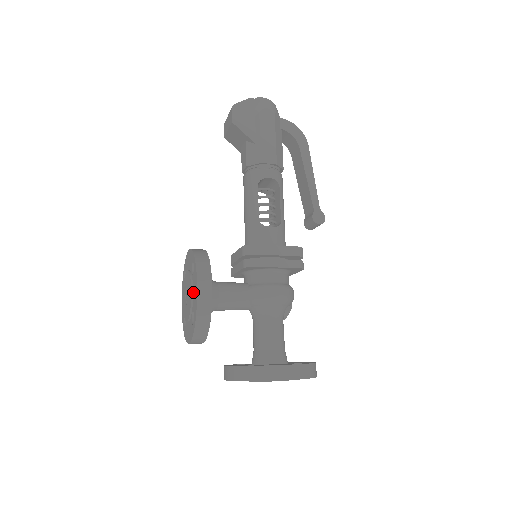
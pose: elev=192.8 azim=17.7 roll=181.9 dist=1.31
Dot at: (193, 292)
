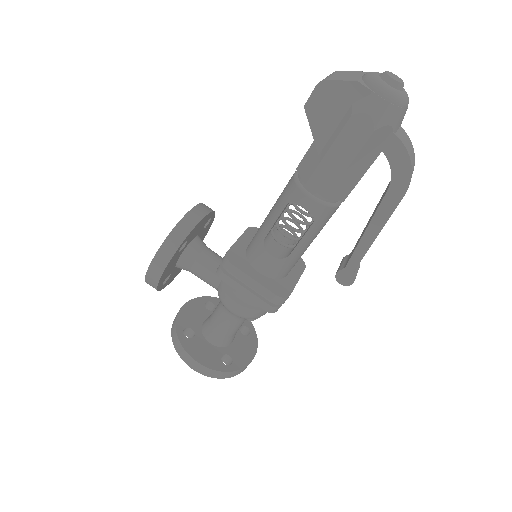
Dot at: occluded
